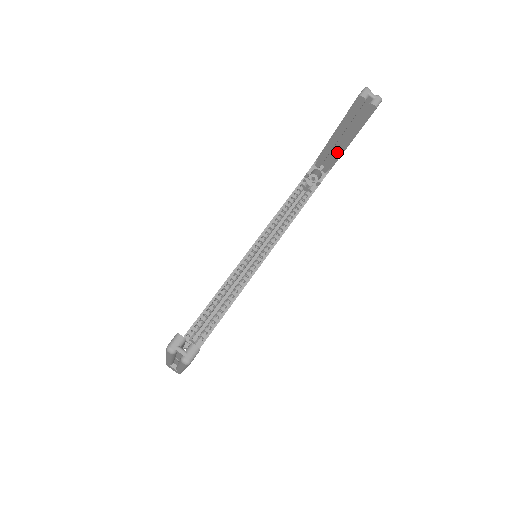
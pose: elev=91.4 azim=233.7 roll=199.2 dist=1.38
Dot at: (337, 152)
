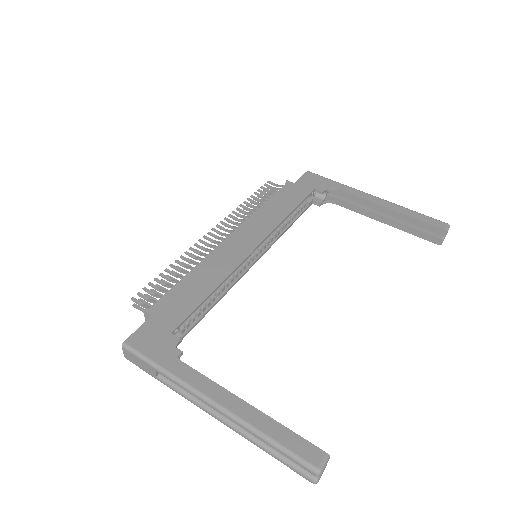
Dot at: (364, 211)
